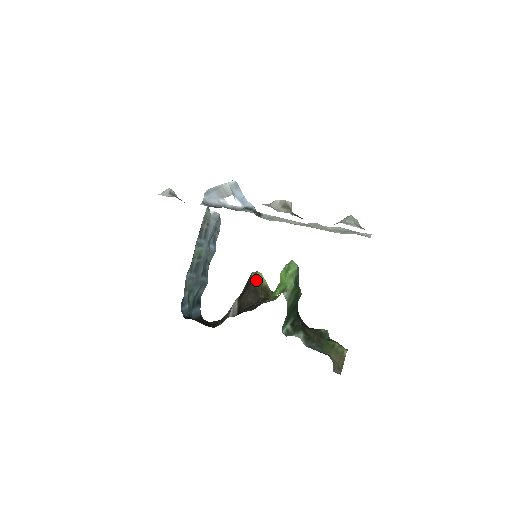
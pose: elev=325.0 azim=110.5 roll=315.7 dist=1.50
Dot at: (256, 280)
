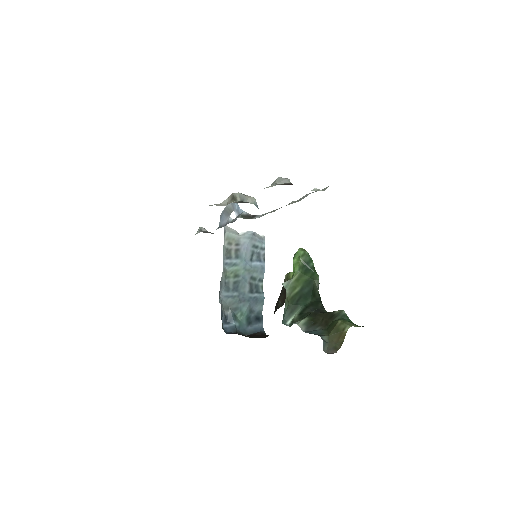
Dot at: occluded
